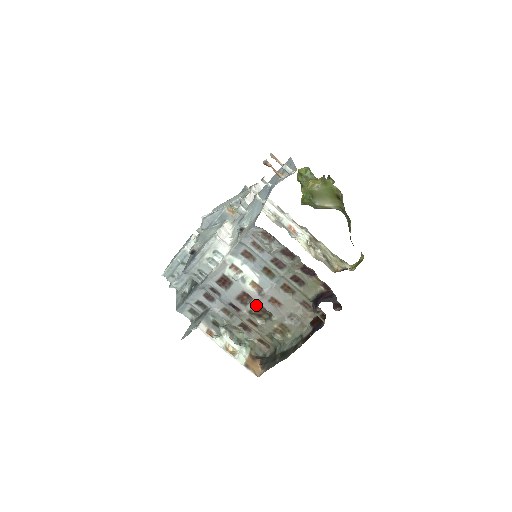
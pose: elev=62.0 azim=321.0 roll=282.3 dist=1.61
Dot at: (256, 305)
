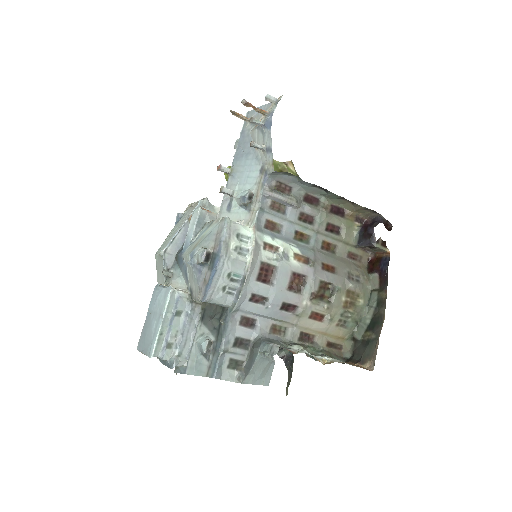
Dot at: (314, 282)
